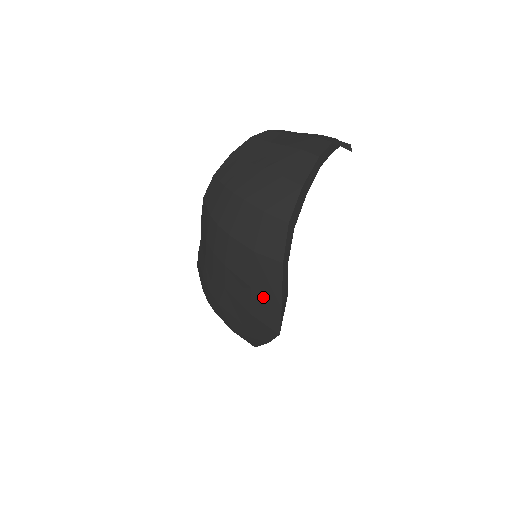
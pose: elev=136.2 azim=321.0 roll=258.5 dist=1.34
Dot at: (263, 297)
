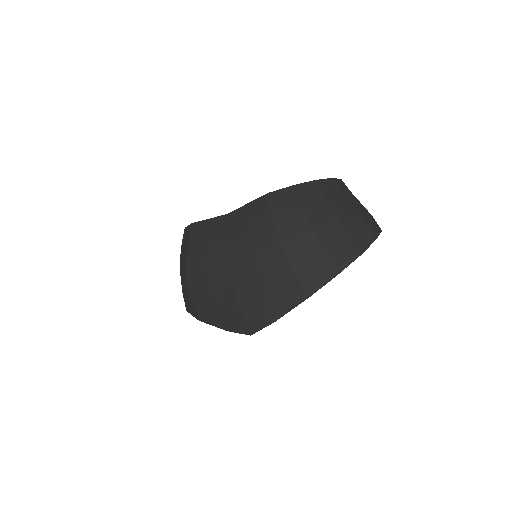
Dot at: (266, 305)
